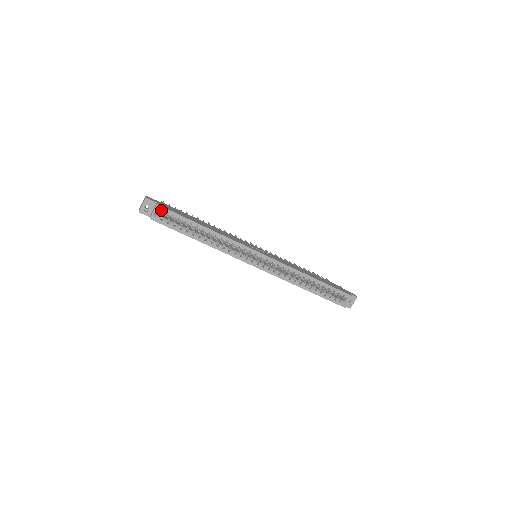
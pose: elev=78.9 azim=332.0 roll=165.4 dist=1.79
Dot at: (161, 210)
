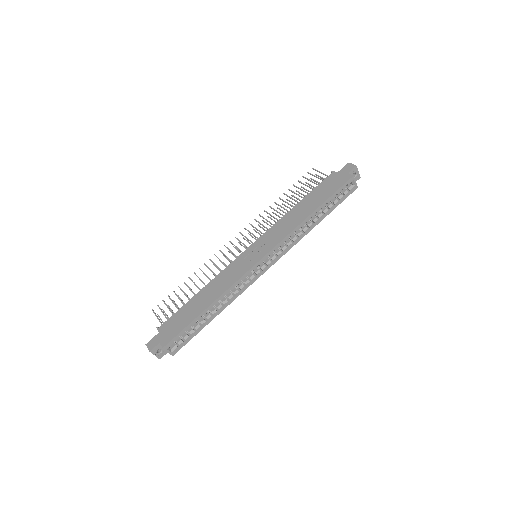
Dot at: (170, 345)
